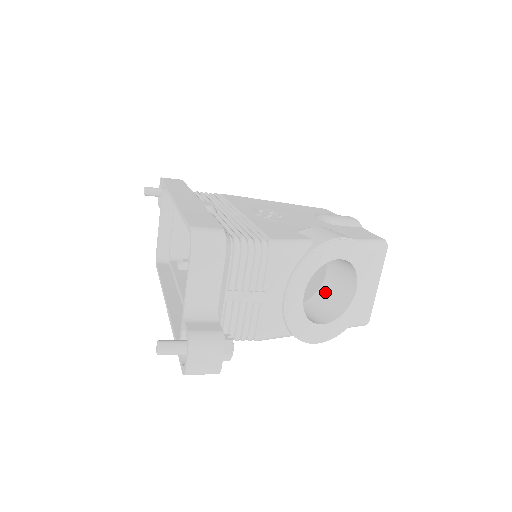
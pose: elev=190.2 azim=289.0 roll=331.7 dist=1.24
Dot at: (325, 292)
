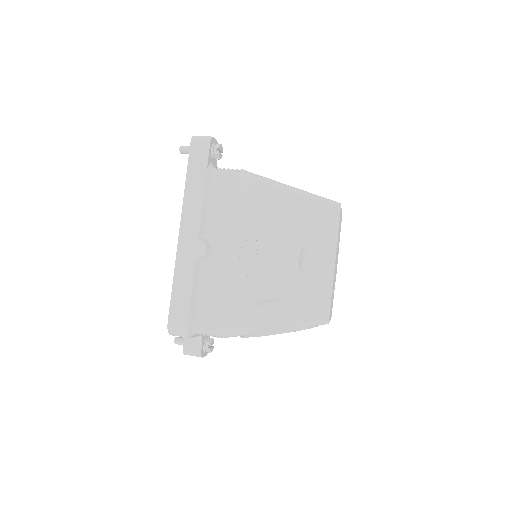
Dot at: occluded
